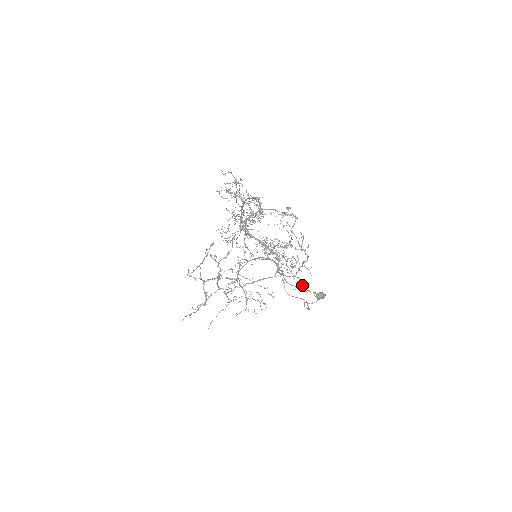
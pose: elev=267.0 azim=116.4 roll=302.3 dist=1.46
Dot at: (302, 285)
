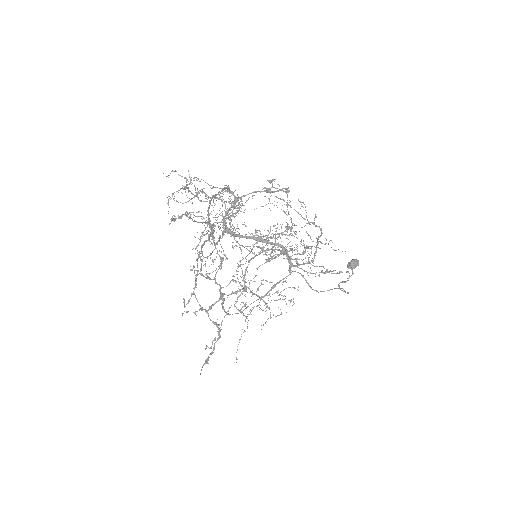
Dot at: (329, 271)
